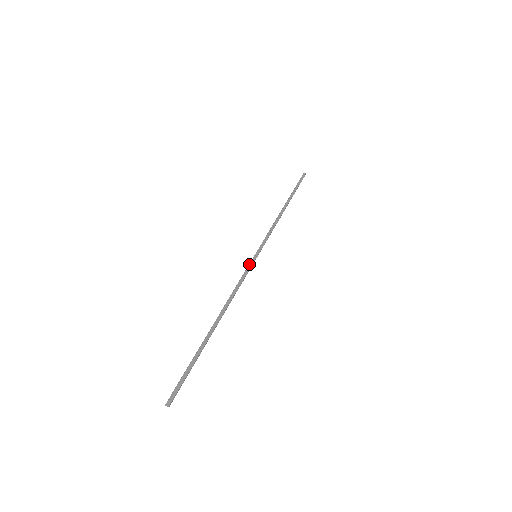
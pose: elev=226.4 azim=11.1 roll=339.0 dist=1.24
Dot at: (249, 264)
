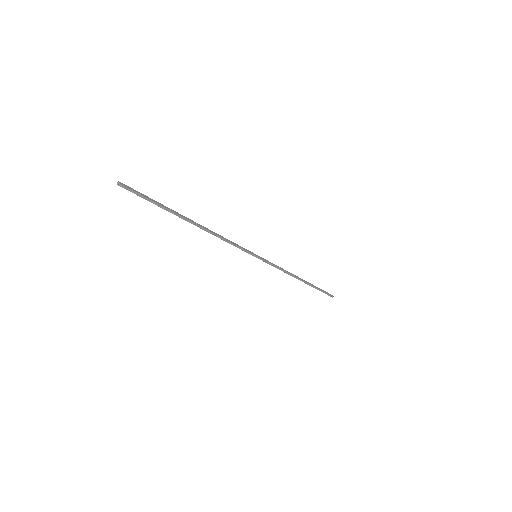
Dot at: occluded
